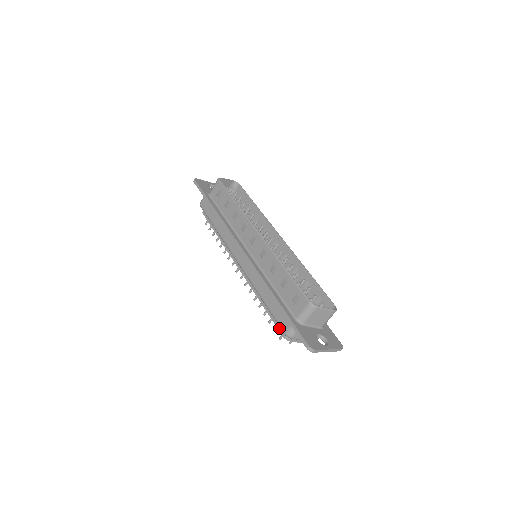
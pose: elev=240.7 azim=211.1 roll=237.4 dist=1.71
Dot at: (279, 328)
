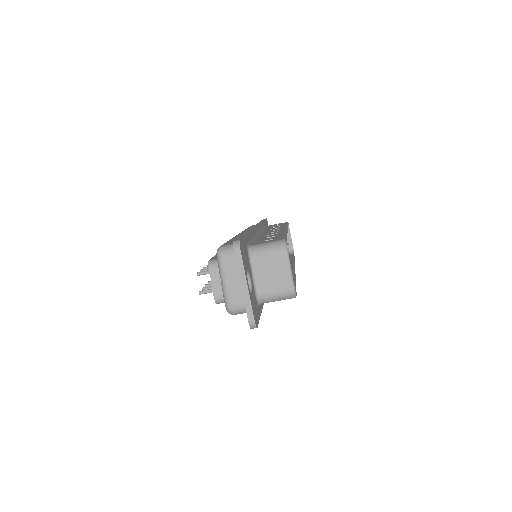
Dot at: (215, 257)
